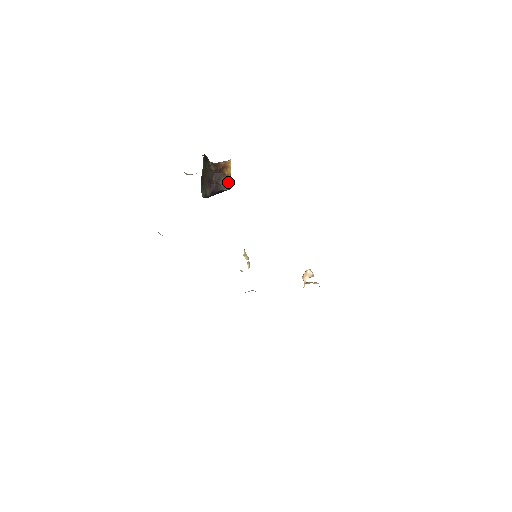
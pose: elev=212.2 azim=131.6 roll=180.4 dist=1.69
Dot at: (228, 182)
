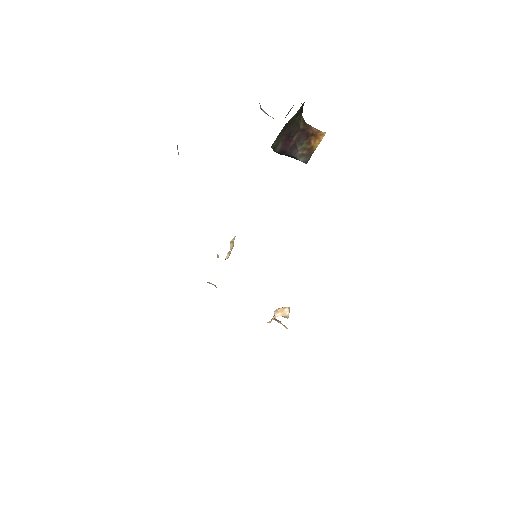
Dot at: (308, 154)
